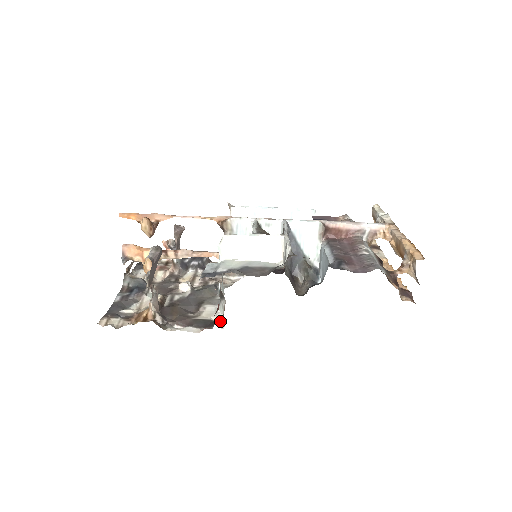
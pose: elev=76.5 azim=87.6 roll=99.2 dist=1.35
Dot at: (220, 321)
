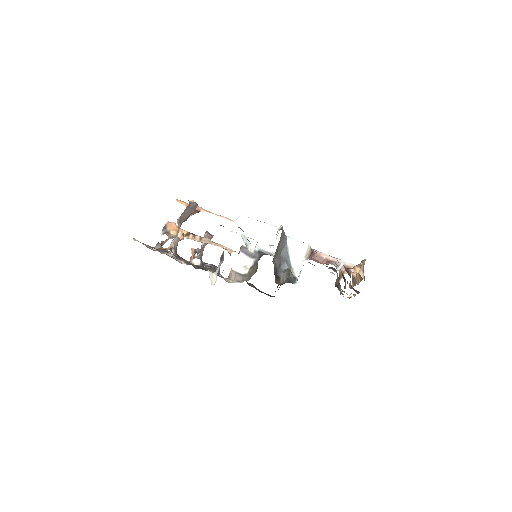
Dot at: (213, 278)
